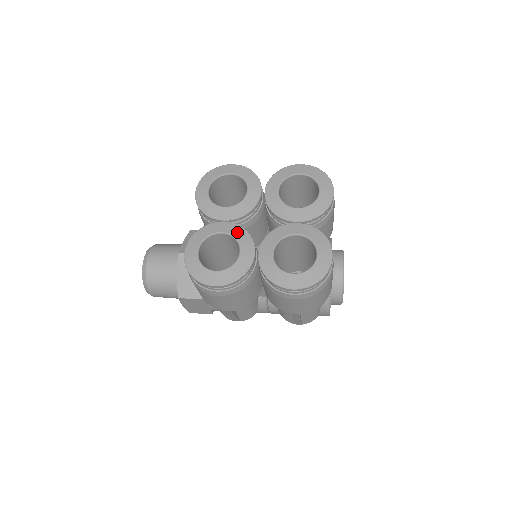
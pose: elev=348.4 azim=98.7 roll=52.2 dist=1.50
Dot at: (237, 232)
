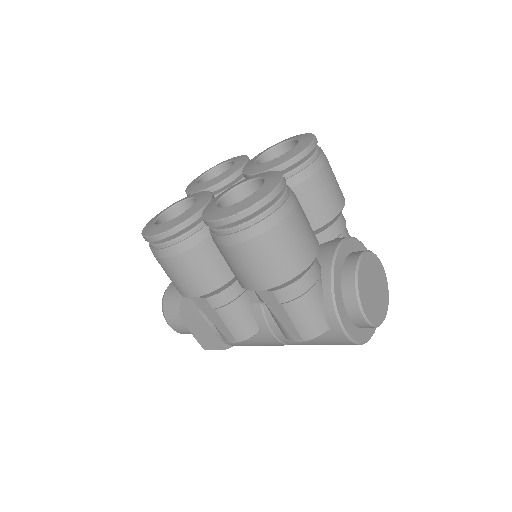
Dot at: (201, 194)
